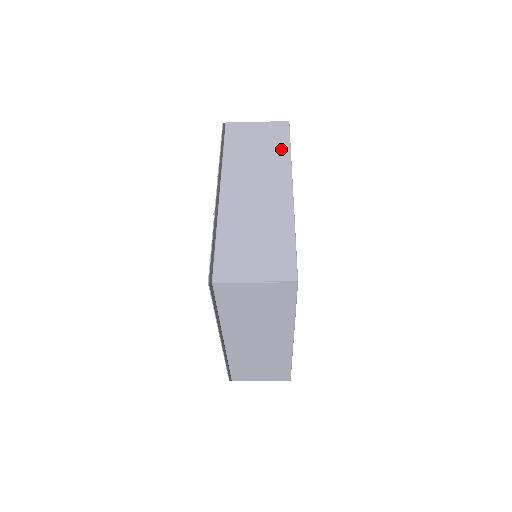
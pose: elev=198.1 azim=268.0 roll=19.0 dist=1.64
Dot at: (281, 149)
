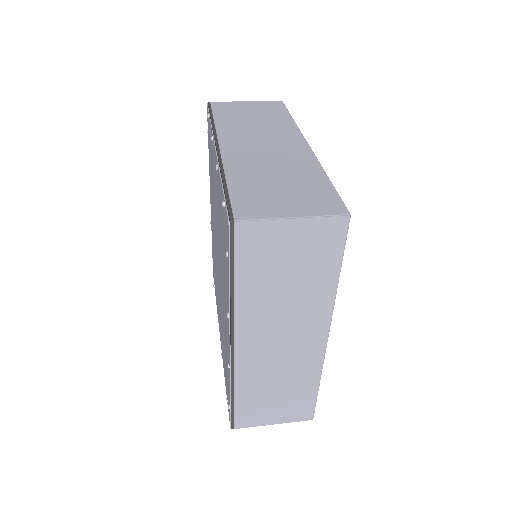
Dot at: (325, 278)
